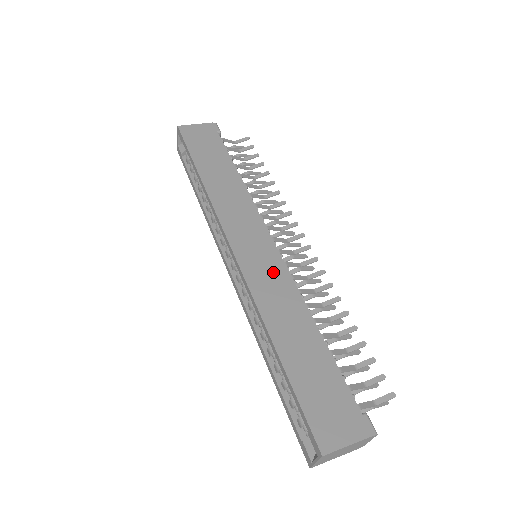
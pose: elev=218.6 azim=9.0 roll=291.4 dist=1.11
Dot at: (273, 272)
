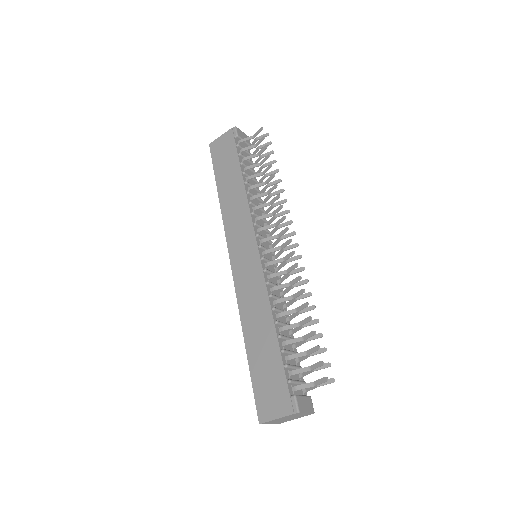
Dot at: (253, 277)
